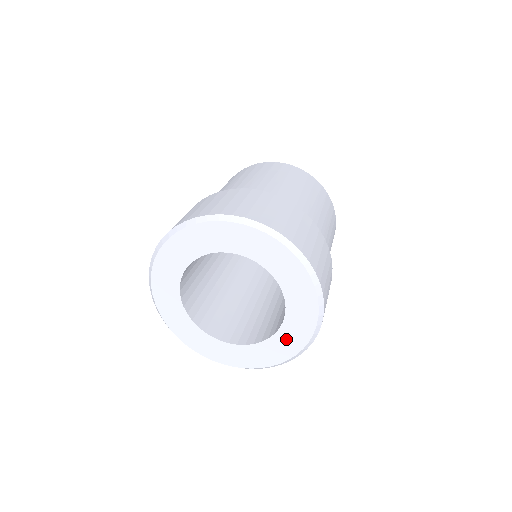
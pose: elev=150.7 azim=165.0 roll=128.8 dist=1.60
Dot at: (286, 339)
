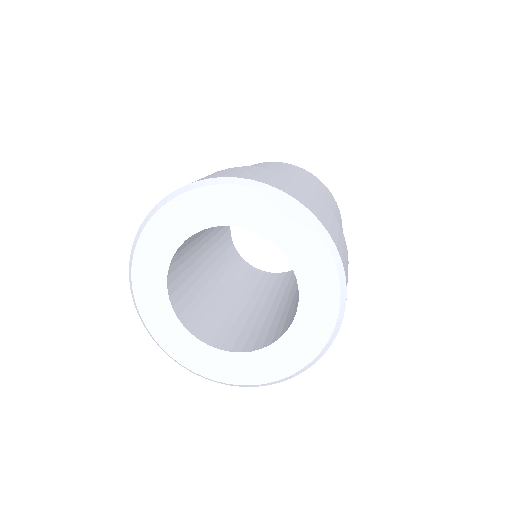
Dot at: (284, 353)
